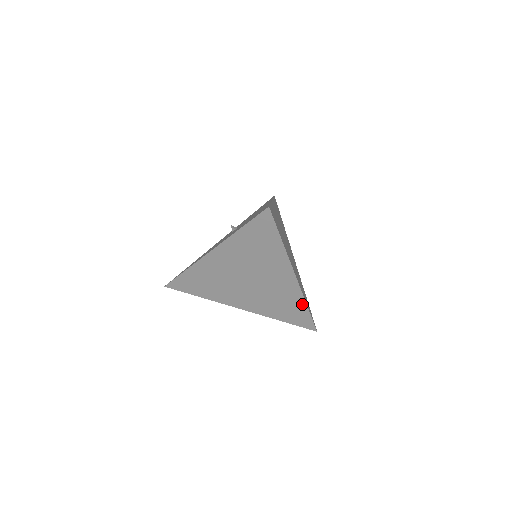
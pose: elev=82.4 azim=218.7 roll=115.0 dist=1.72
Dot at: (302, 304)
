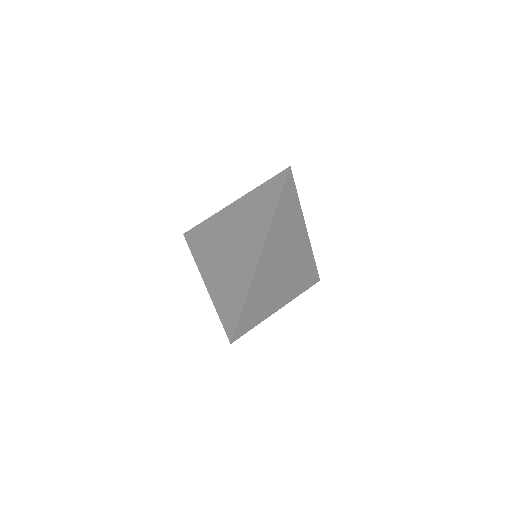
Dot at: (244, 294)
